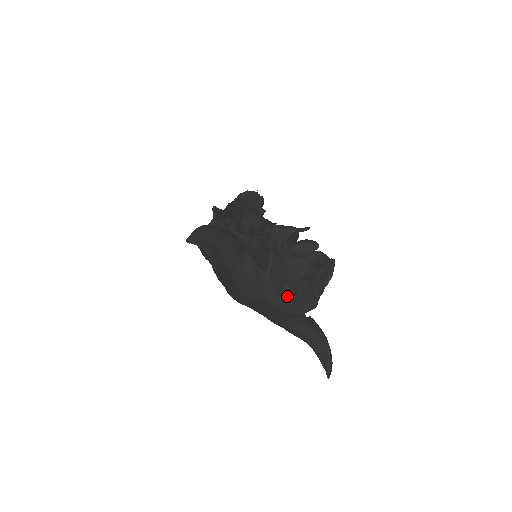
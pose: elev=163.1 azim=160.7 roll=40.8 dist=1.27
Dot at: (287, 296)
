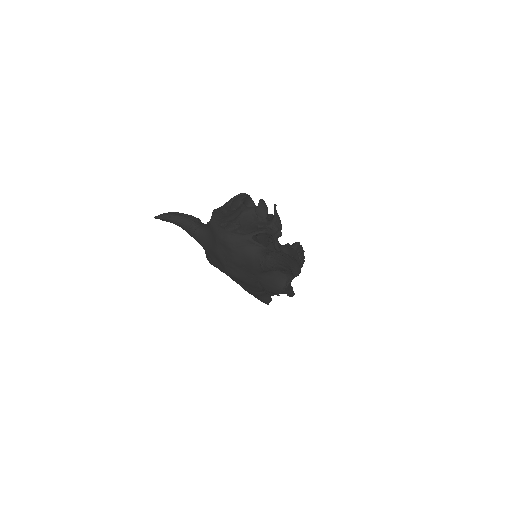
Dot at: (230, 227)
